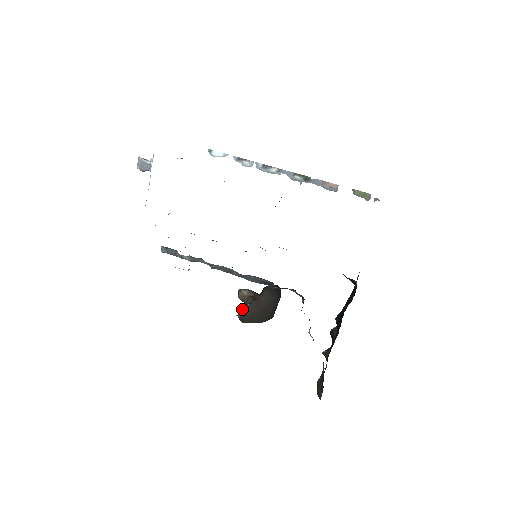
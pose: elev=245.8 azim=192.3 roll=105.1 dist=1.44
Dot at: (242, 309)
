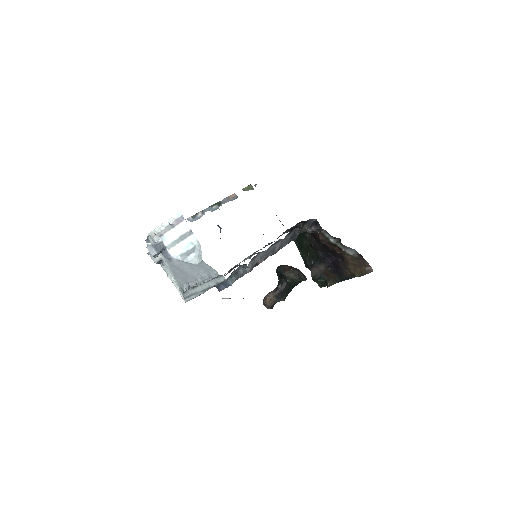
Dot at: (294, 278)
